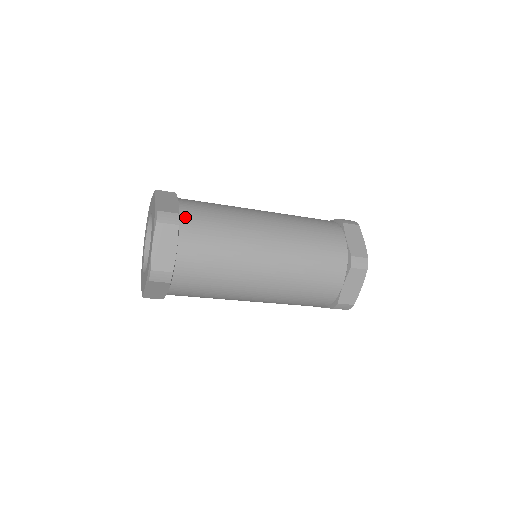
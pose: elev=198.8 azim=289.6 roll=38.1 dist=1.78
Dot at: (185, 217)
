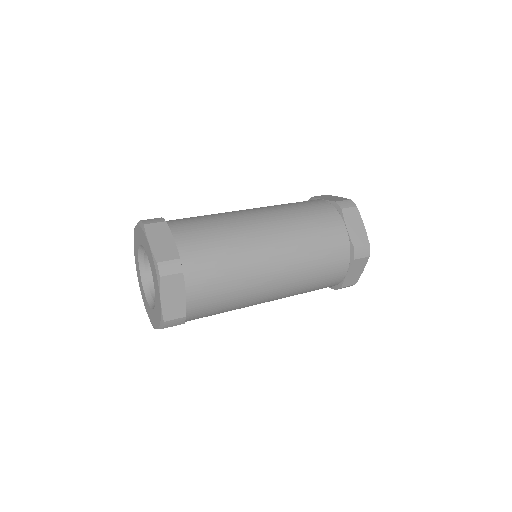
Dot at: (186, 258)
